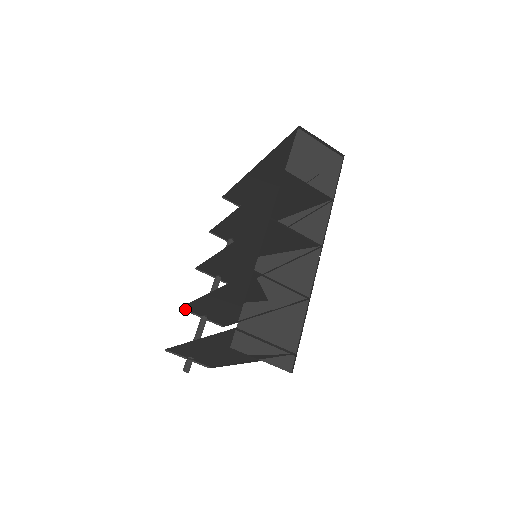
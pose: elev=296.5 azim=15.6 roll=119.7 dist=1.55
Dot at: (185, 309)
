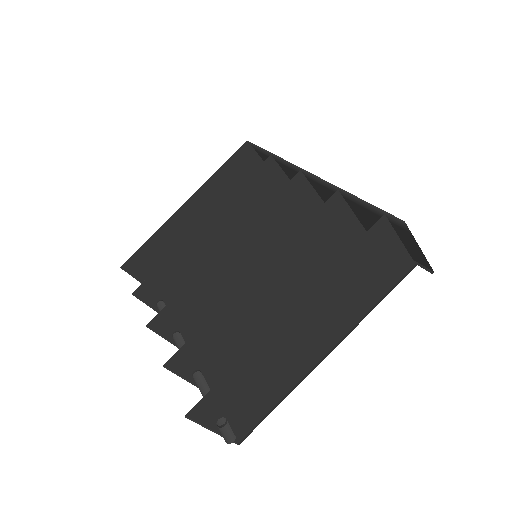
Dot at: (168, 369)
